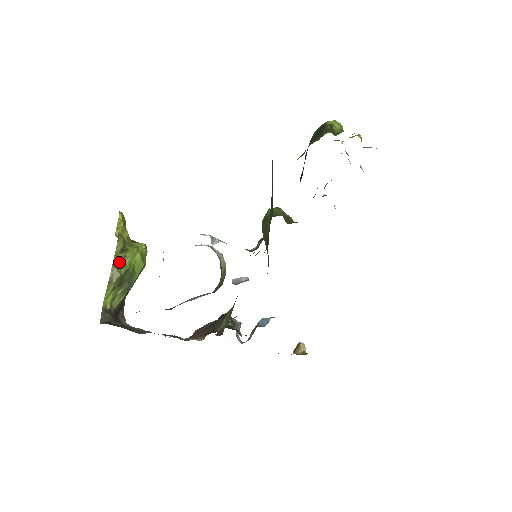
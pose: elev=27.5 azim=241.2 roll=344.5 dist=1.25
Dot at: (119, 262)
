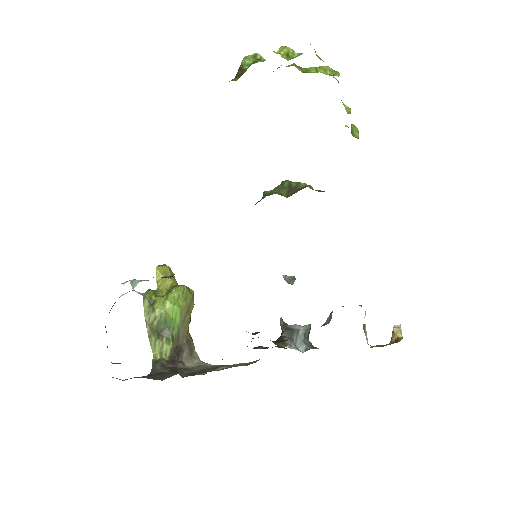
Dot at: (150, 316)
